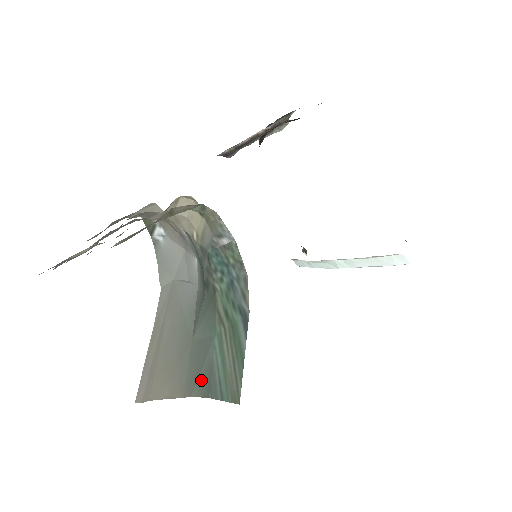
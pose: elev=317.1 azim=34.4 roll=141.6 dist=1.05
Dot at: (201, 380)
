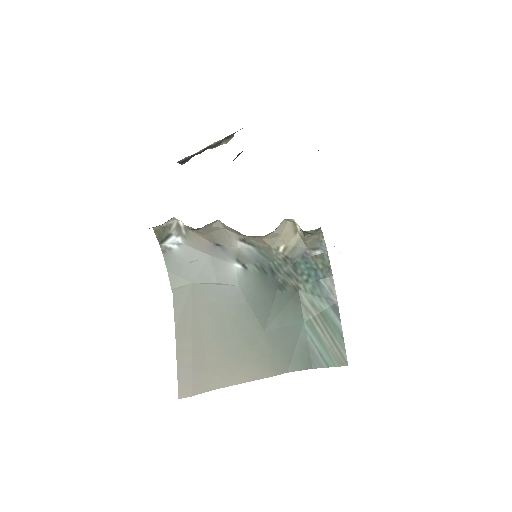
Dot at: (297, 358)
